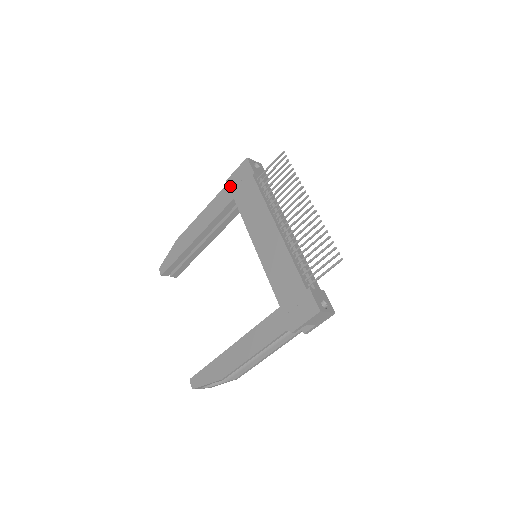
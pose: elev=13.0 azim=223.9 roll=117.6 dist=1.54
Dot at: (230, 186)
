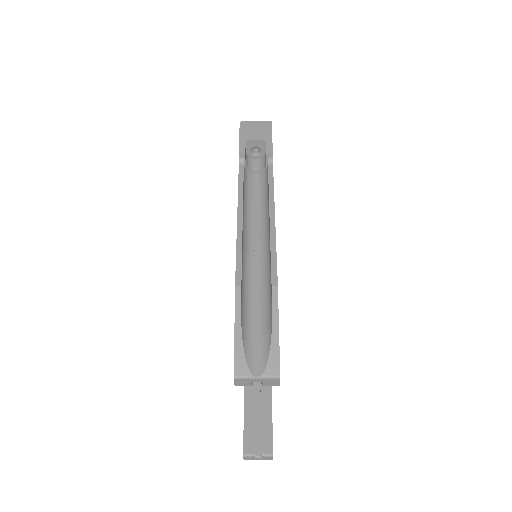
Dot at: occluded
